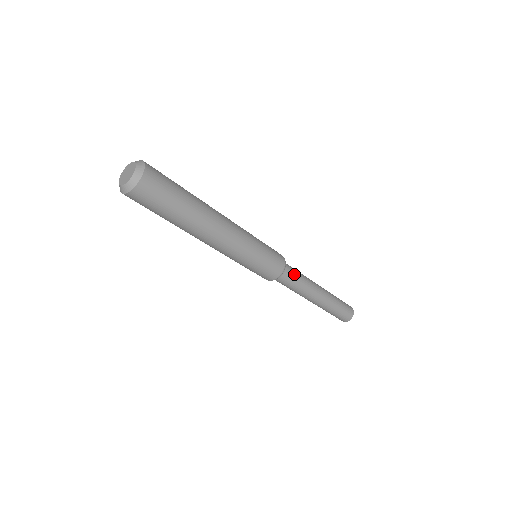
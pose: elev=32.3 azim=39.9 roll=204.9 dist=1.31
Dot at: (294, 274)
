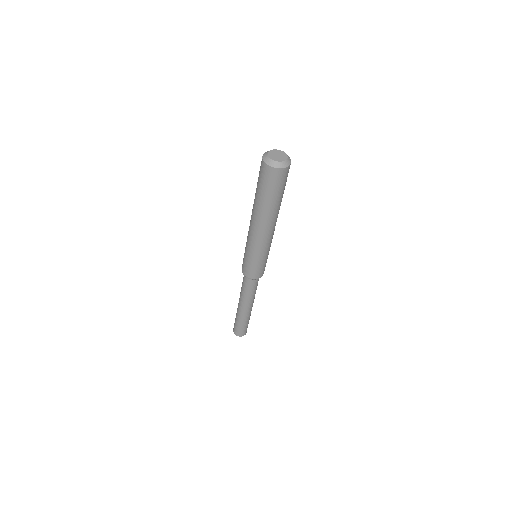
Dot at: occluded
